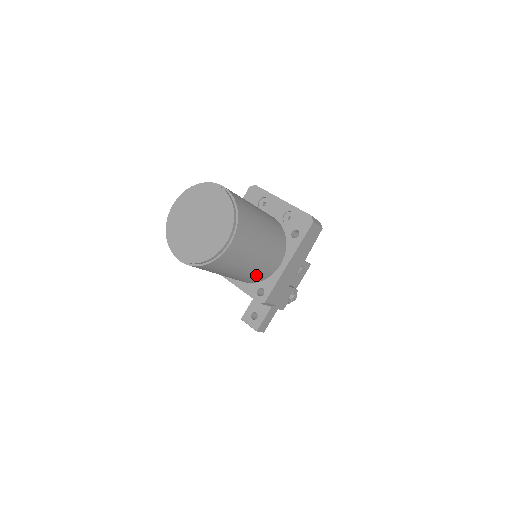
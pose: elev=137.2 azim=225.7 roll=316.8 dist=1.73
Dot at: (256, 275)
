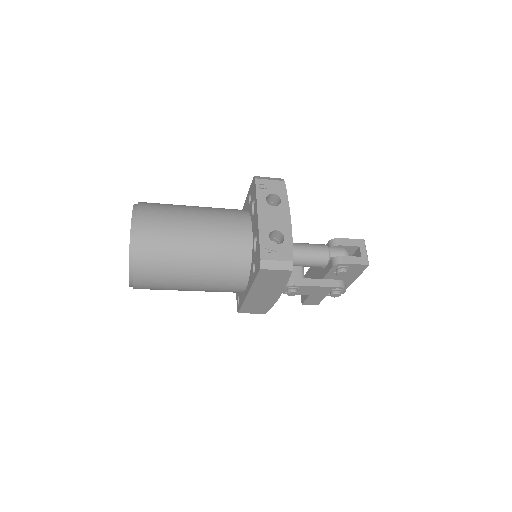
Dot at: occluded
